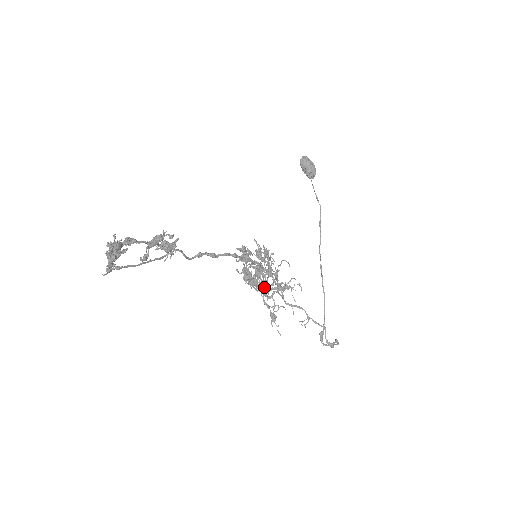
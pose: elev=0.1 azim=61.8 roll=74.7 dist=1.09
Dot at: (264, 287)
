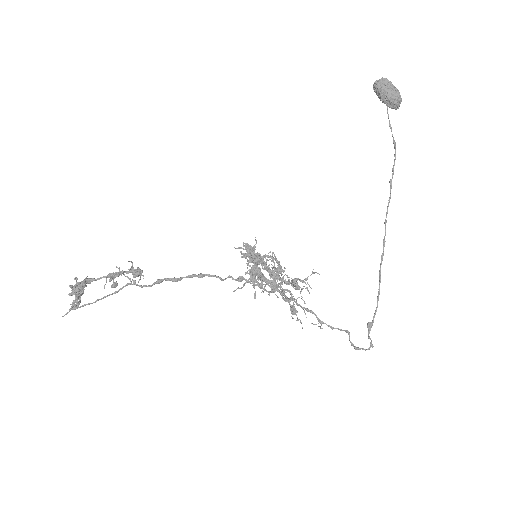
Dot at: (272, 285)
